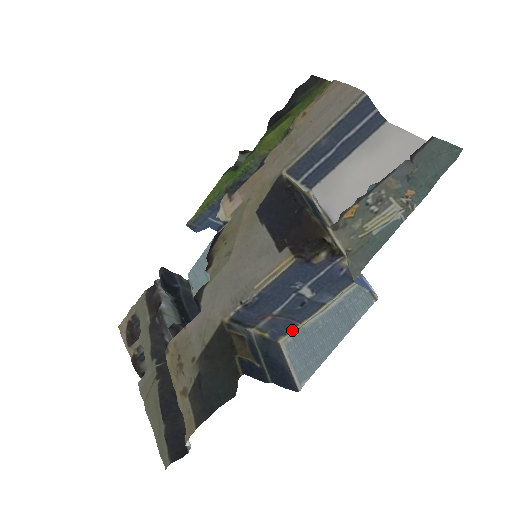
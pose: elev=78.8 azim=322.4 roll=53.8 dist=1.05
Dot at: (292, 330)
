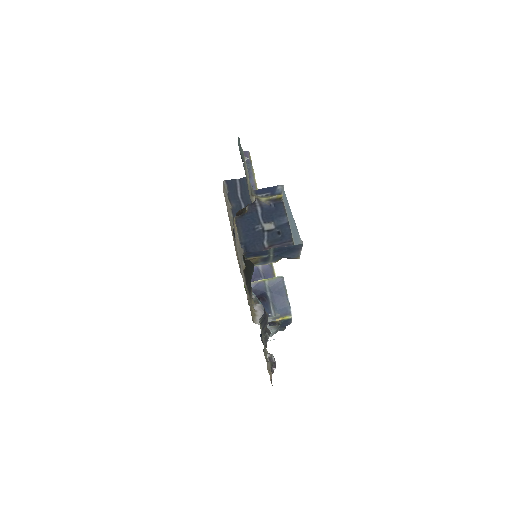
Dot at: occluded
